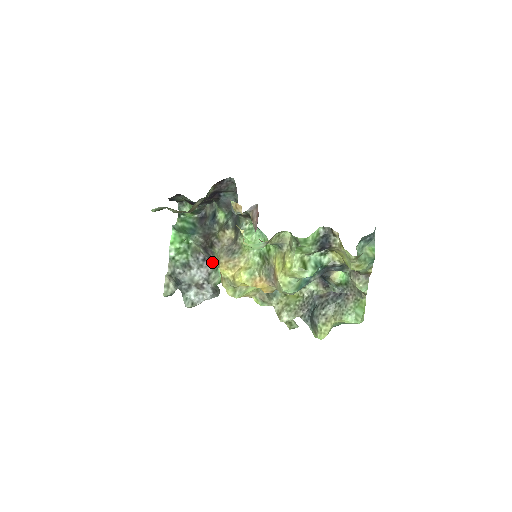
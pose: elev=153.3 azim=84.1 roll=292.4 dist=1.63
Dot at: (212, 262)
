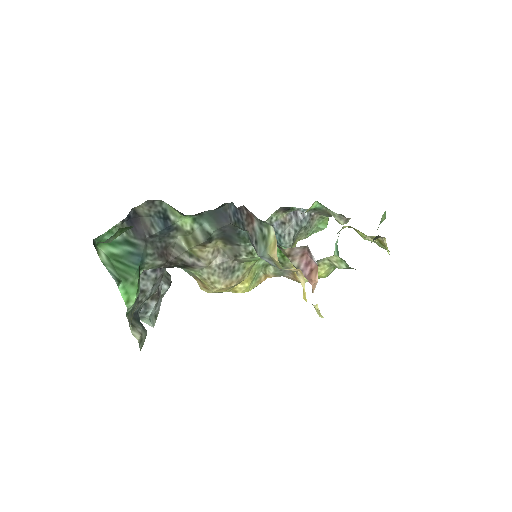
Dot at: occluded
